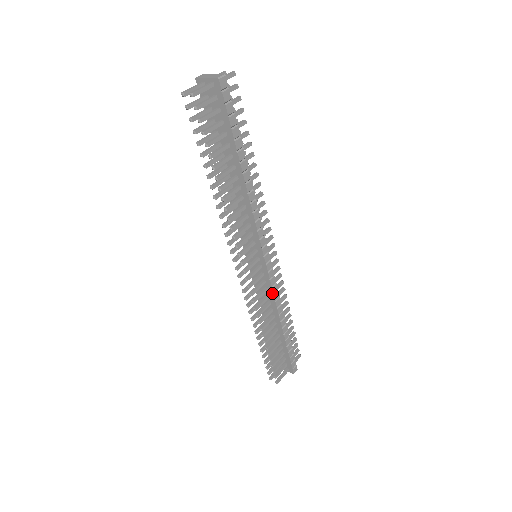
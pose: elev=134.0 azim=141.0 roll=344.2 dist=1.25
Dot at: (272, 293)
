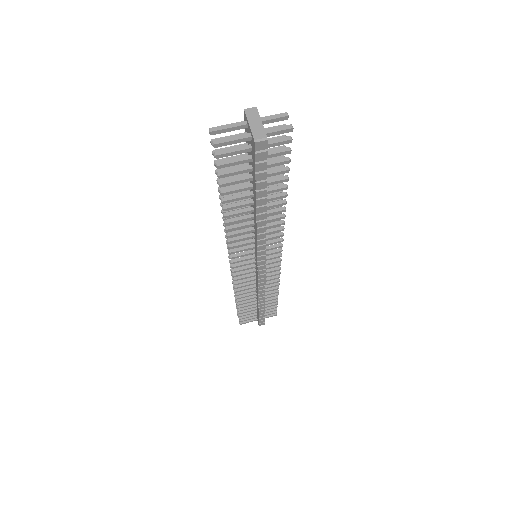
Dot at: (258, 285)
